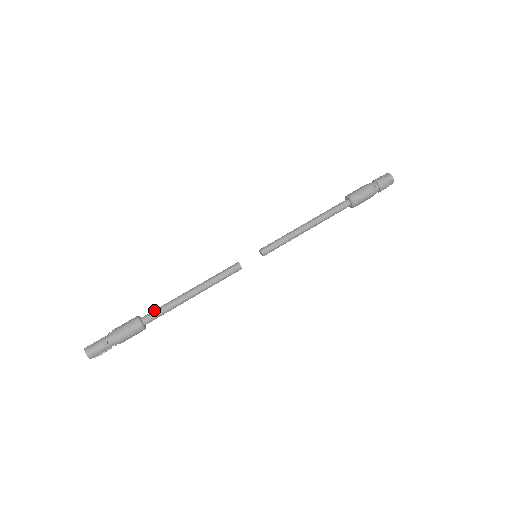
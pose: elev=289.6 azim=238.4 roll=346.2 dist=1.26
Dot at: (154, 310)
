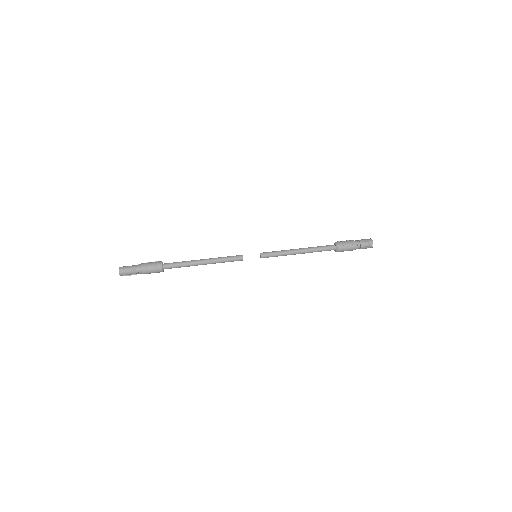
Dot at: (174, 262)
